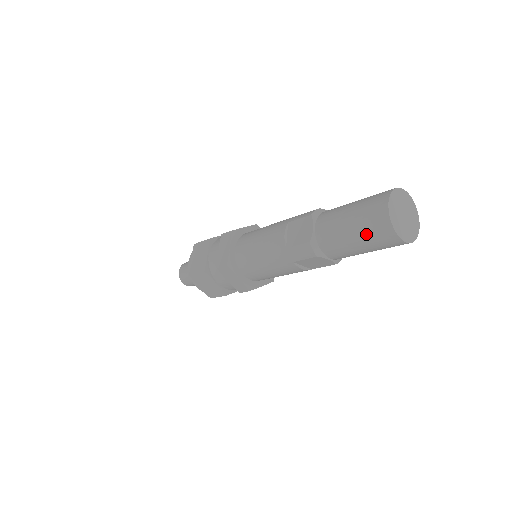
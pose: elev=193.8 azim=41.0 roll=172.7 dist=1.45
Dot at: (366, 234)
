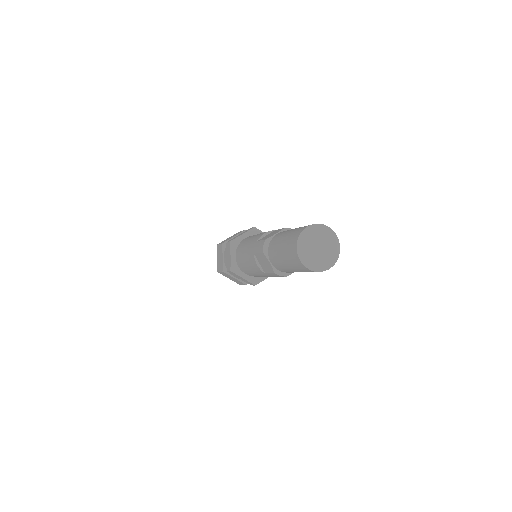
Dot at: (287, 243)
